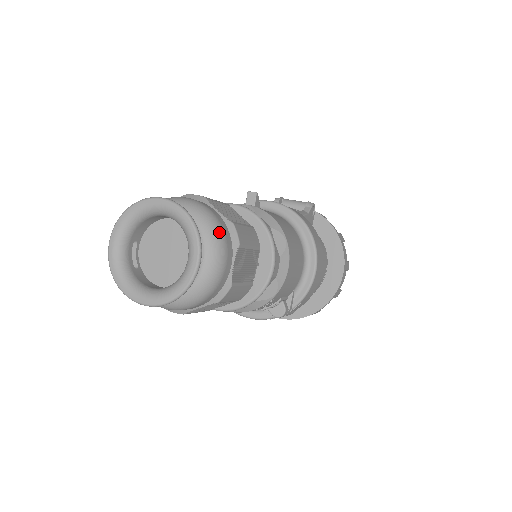
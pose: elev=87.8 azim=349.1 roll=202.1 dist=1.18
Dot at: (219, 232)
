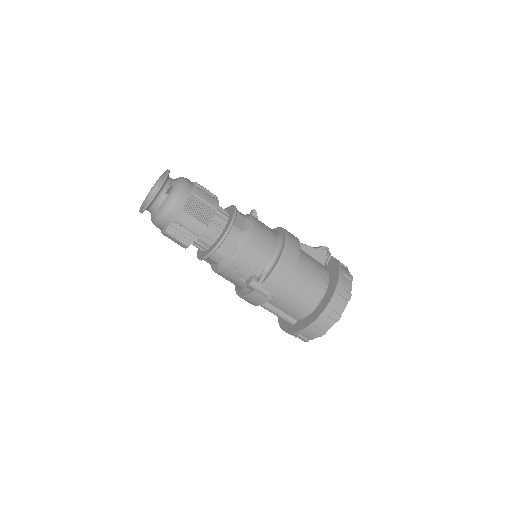
Dot at: (183, 184)
